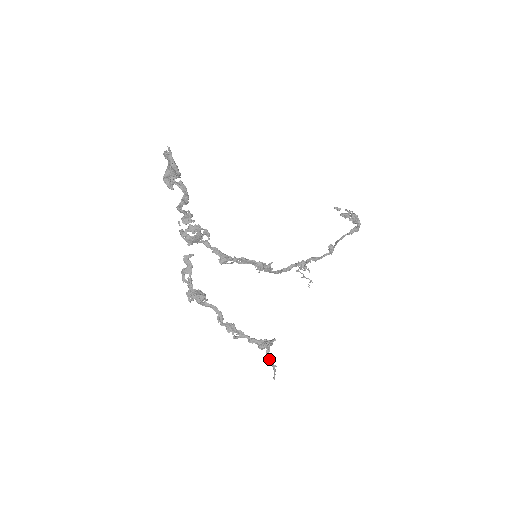
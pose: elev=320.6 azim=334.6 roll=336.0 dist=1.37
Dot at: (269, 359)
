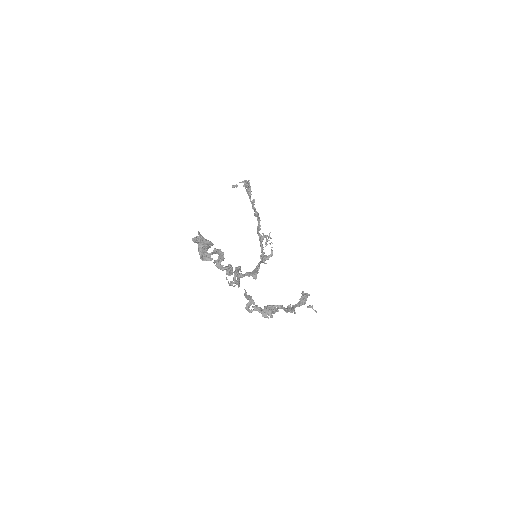
Dot at: (307, 306)
